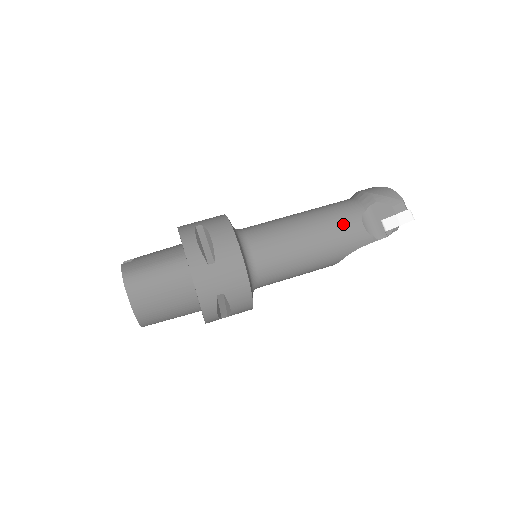
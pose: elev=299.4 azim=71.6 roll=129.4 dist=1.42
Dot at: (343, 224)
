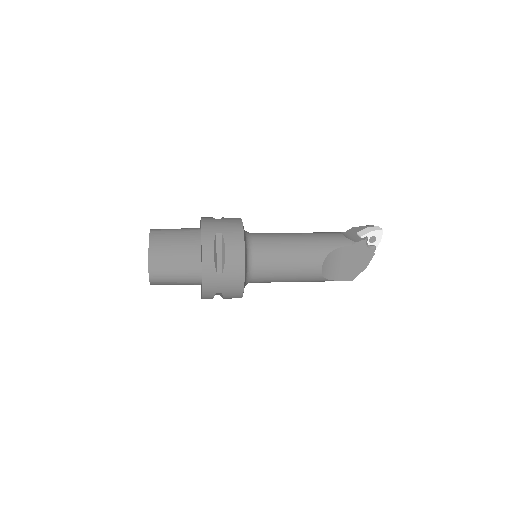
Dot at: (326, 233)
